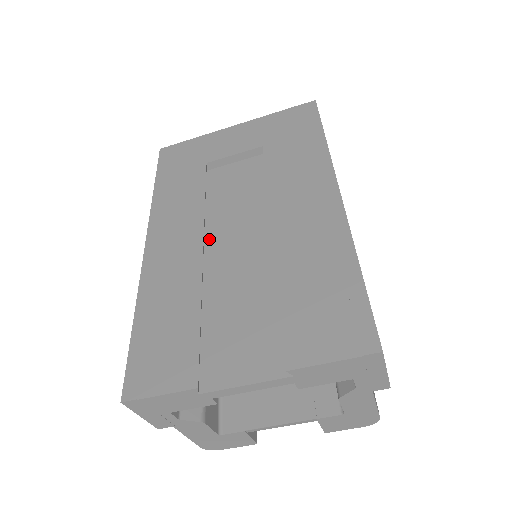
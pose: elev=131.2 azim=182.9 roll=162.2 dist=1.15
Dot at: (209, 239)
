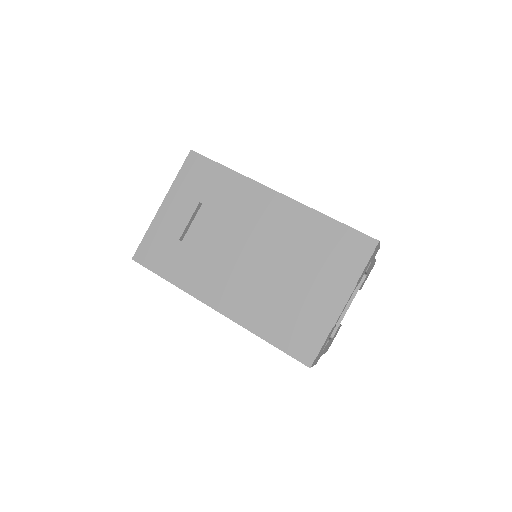
Dot at: (240, 273)
